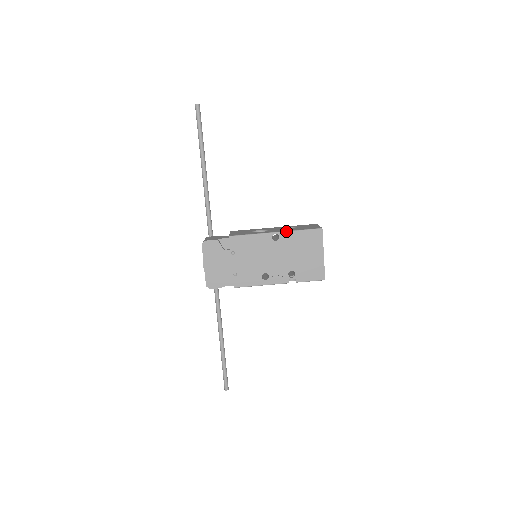
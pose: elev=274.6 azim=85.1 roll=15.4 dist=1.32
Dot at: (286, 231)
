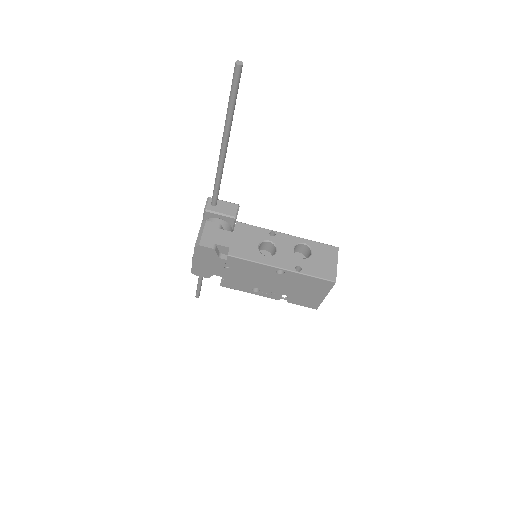
Dot at: (294, 272)
